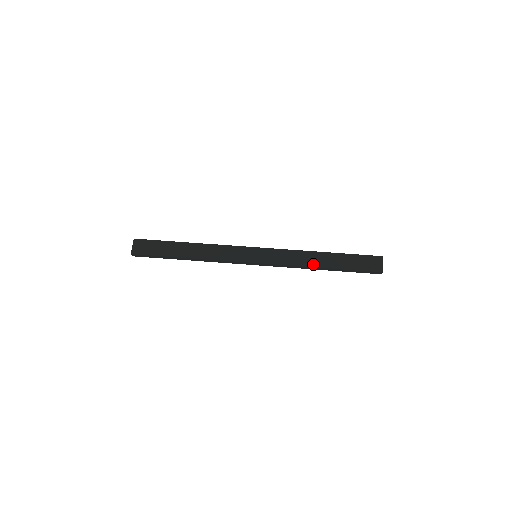
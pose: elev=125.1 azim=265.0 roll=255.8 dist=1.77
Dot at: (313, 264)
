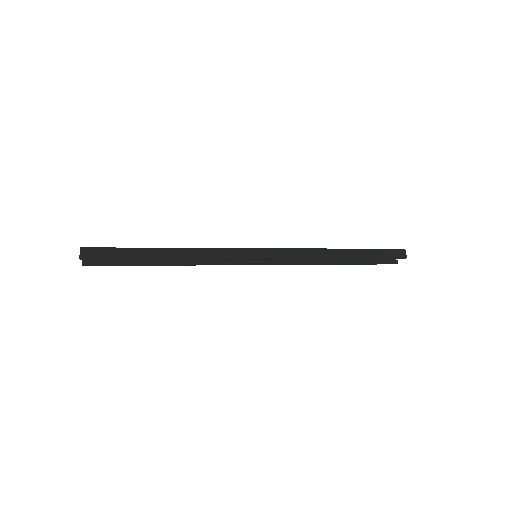
Dot at: (327, 249)
